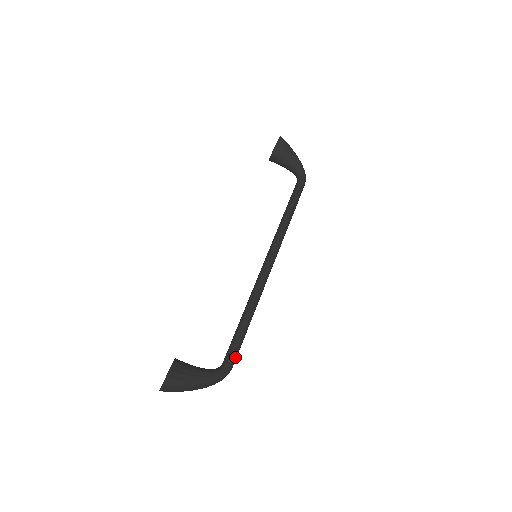
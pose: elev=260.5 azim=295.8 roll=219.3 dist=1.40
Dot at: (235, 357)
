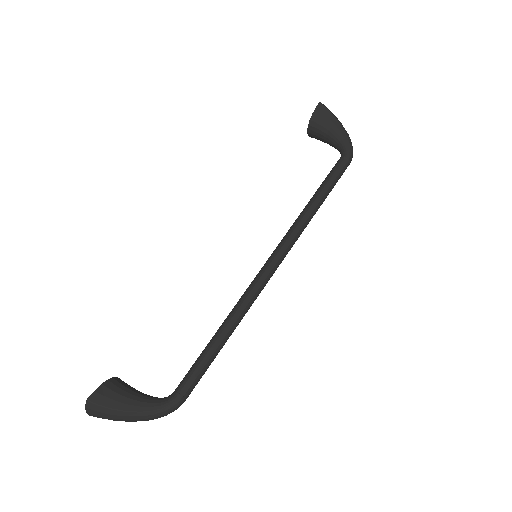
Dot at: (190, 386)
